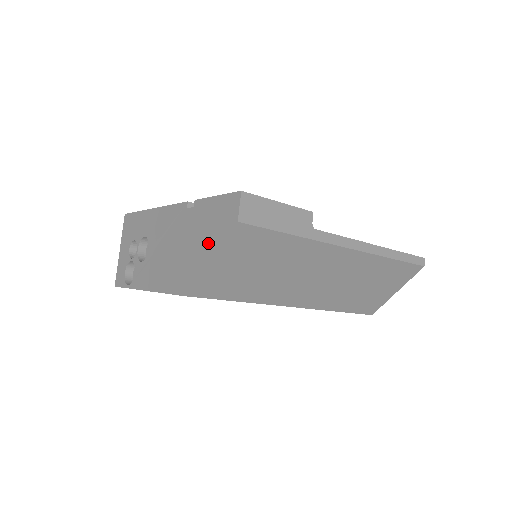
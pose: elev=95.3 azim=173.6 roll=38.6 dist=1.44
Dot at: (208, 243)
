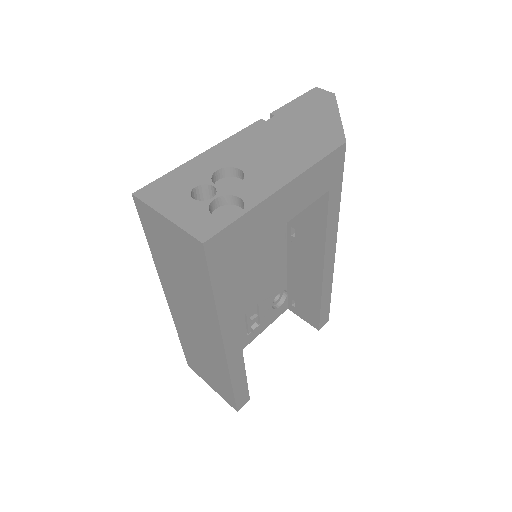
Dot at: (323, 113)
